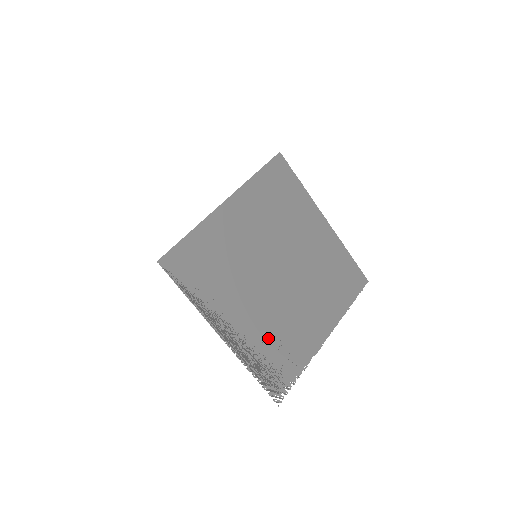
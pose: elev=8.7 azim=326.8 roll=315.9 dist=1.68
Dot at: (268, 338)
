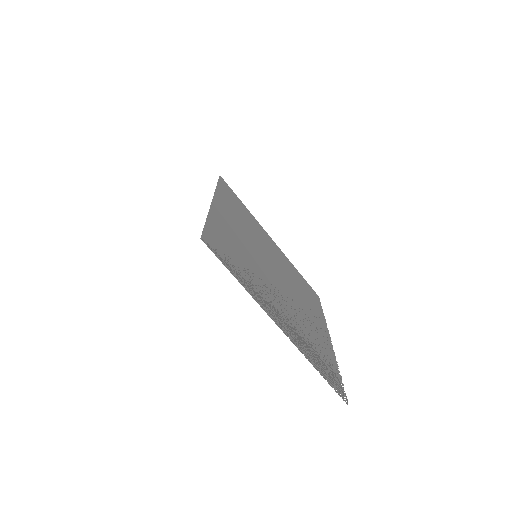
Dot at: (305, 336)
